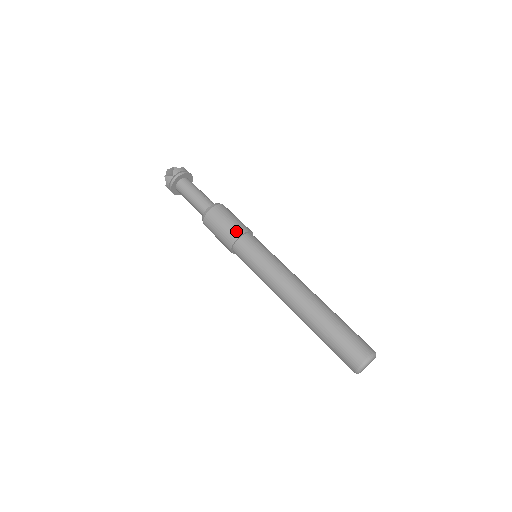
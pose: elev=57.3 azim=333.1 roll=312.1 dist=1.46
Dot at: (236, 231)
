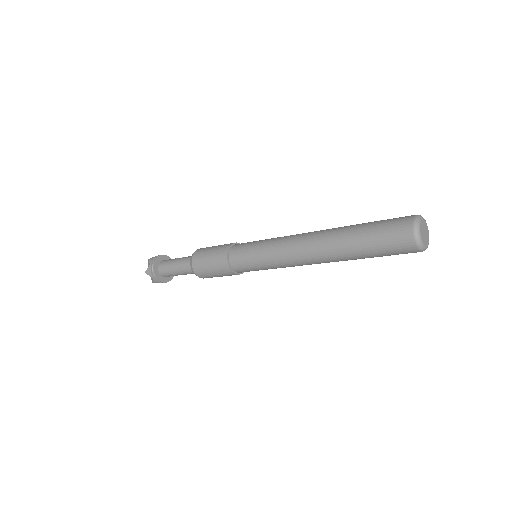
Dot at: (223, 249)
